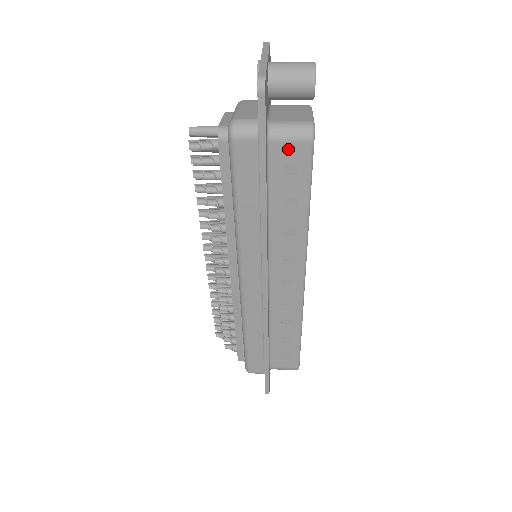
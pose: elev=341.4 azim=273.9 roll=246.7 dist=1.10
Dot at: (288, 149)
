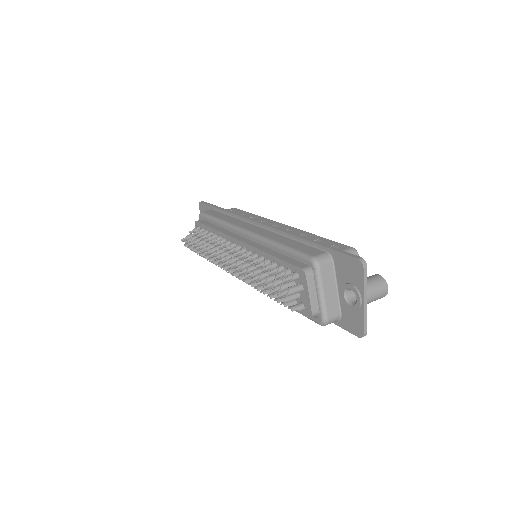
Dot at: occluded
